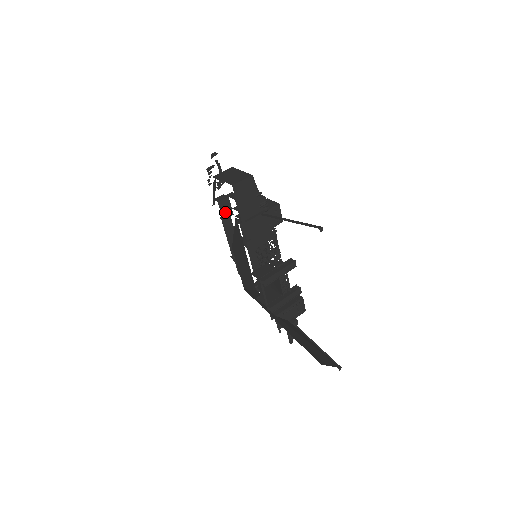
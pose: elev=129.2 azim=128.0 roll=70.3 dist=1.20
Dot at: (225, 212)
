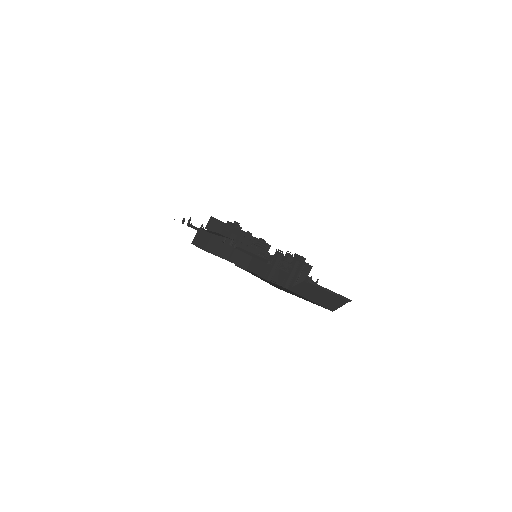
Dot at: occluded
